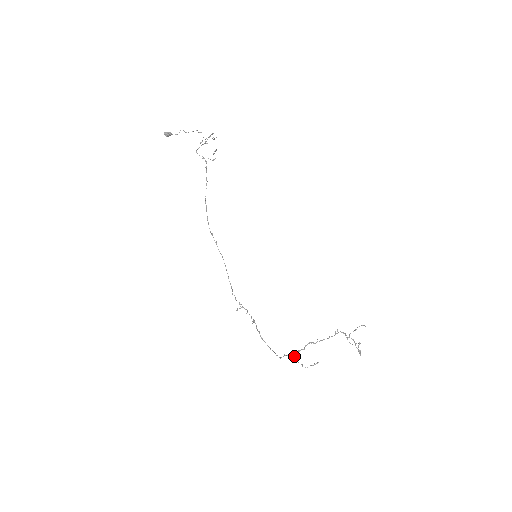
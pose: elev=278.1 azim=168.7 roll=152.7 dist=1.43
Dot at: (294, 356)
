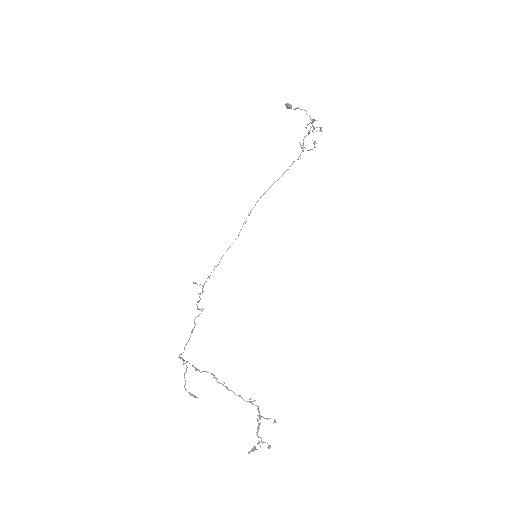
Dot at: (187, 367)
